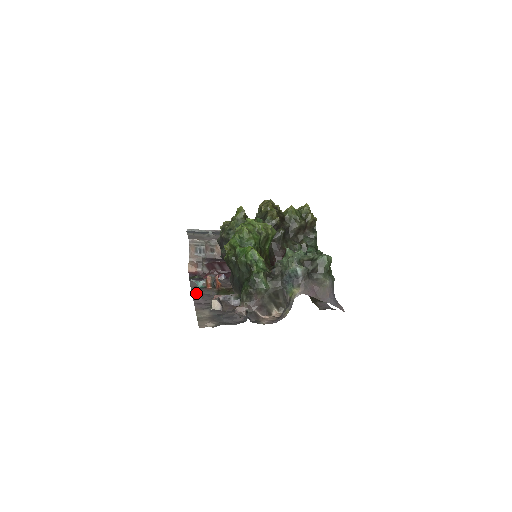
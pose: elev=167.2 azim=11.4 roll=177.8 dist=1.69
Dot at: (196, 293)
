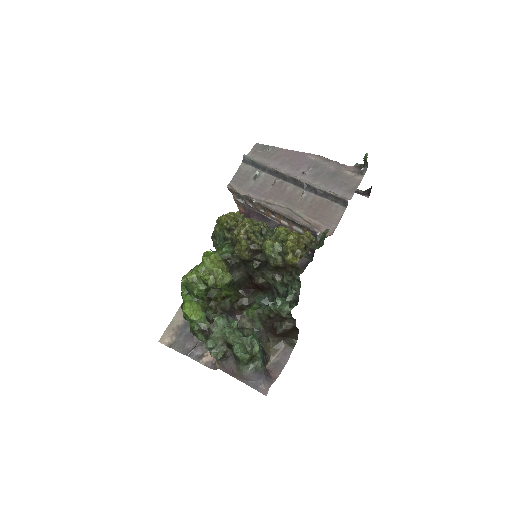
Dot at: occluded
